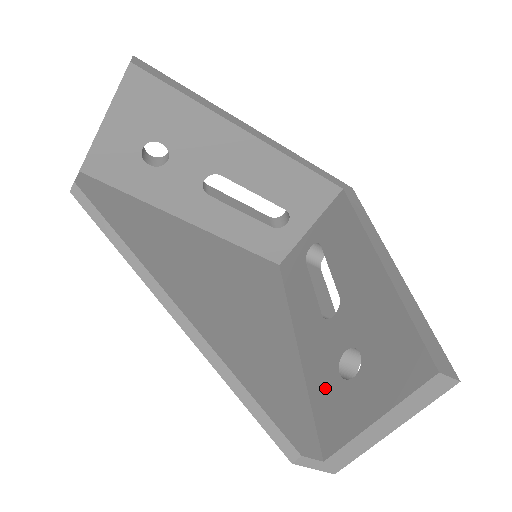
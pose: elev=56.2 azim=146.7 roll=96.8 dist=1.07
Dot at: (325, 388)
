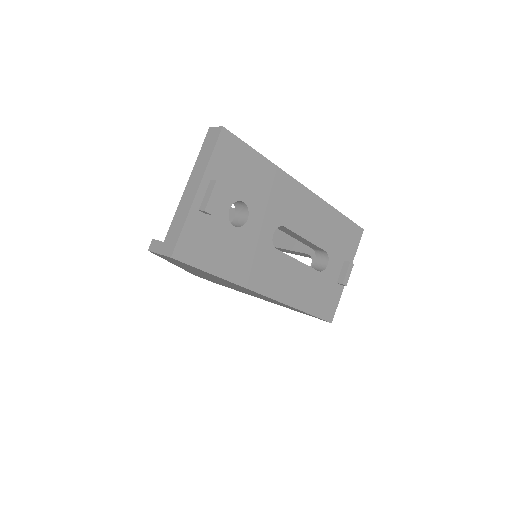
Dot at: occluded
